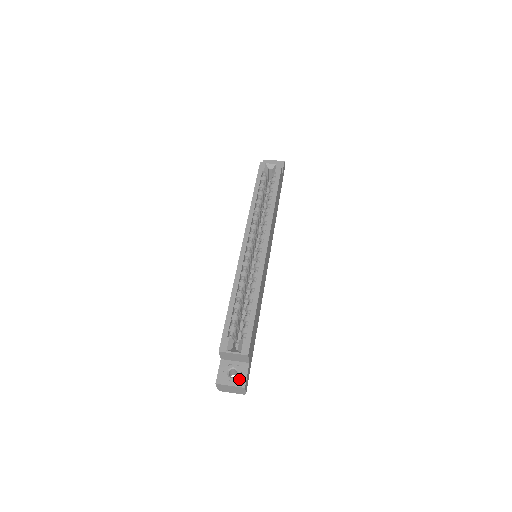
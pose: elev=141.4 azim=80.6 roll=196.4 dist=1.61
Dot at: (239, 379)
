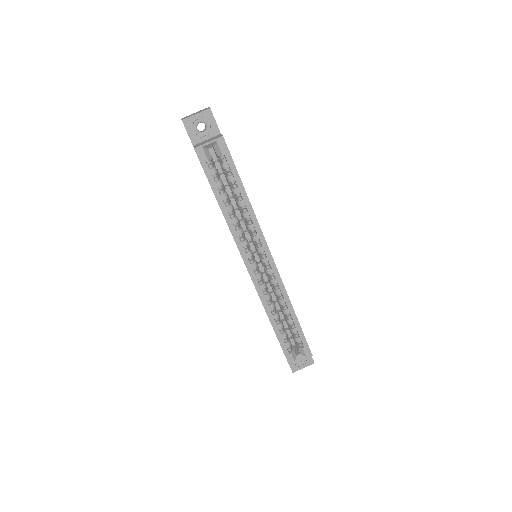
Dot at: (307, 361)
